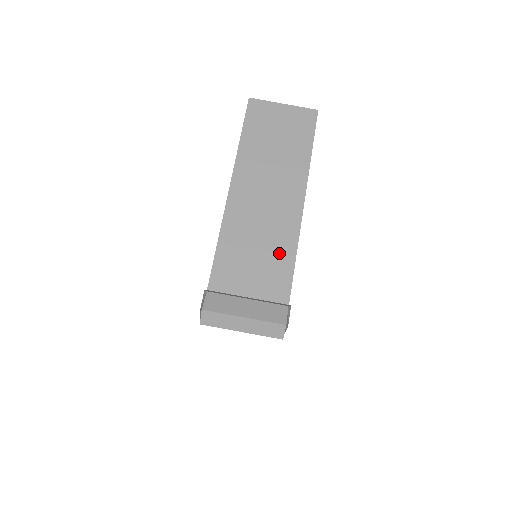
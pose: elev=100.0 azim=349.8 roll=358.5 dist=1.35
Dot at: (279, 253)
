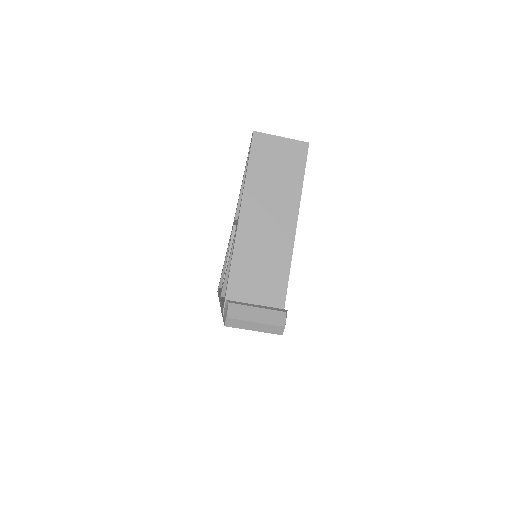
Dot at: (278, 266)
